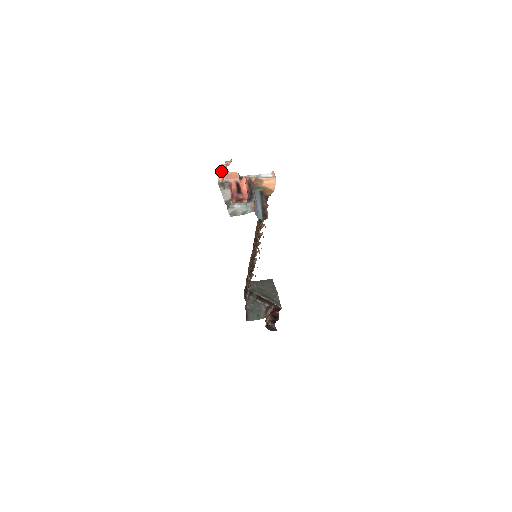
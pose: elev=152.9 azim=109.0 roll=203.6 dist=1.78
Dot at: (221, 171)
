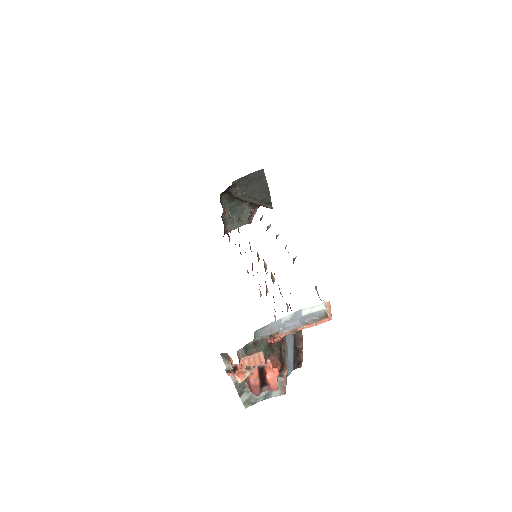
Dot at: (230, 368)
